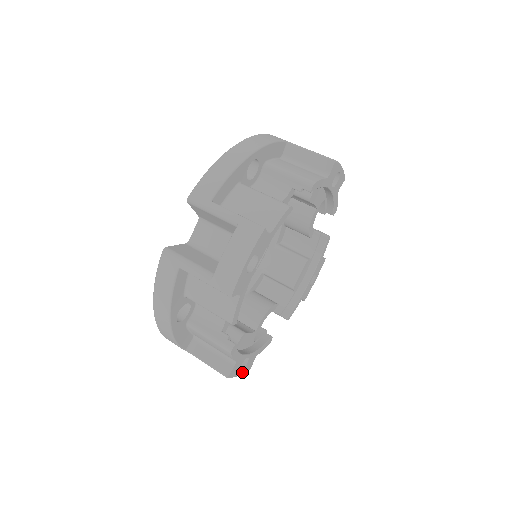
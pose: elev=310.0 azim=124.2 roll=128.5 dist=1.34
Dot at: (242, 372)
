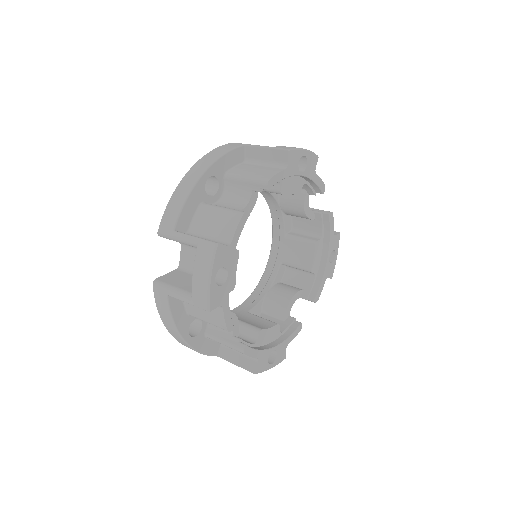
Dot at: (212, 286)
